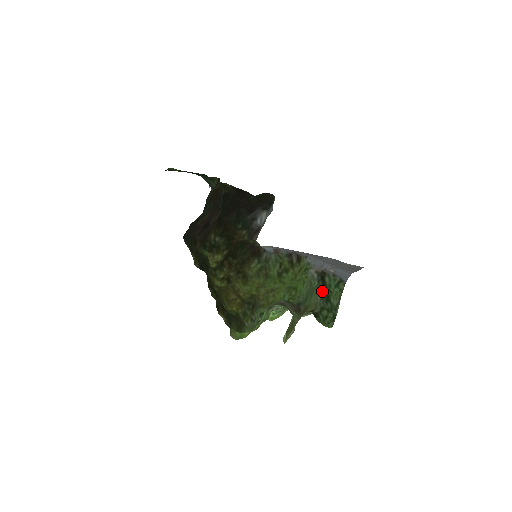
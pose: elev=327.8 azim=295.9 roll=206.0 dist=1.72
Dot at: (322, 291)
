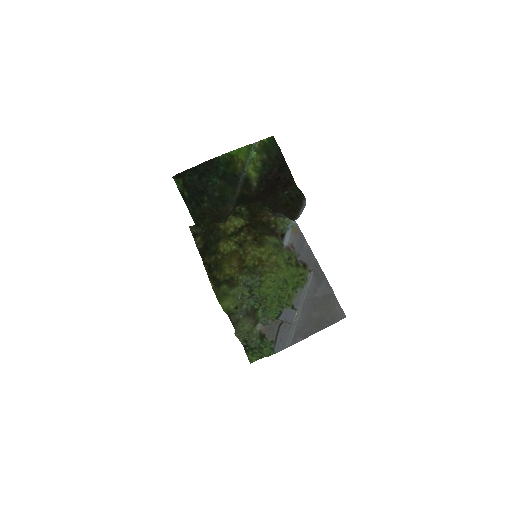
Dot at: (259, 342)
